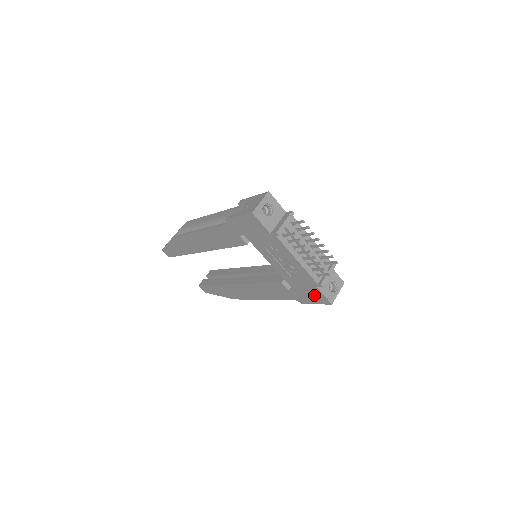
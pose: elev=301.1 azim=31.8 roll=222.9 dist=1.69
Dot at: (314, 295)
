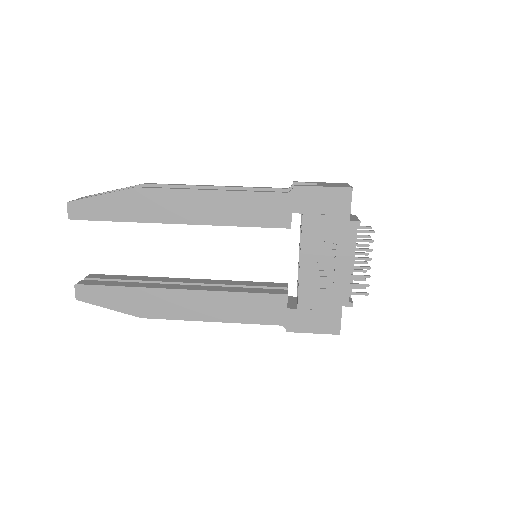
Dot at: (325, 318)
